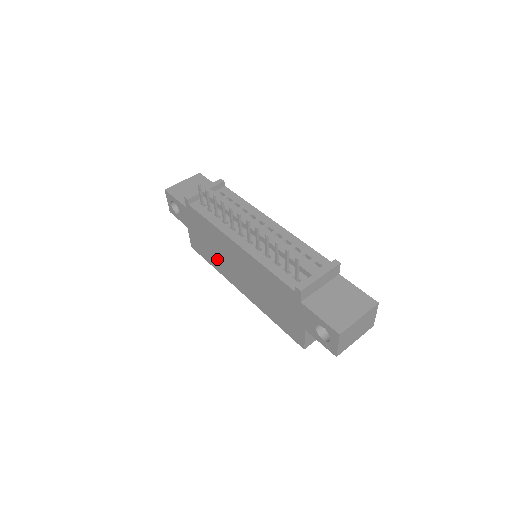
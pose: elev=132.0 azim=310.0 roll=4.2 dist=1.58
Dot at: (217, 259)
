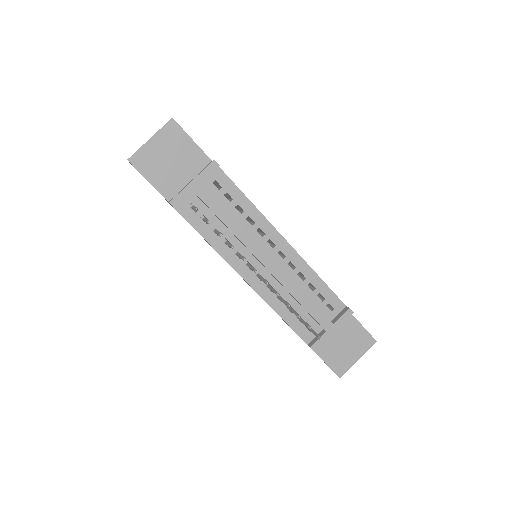
Dot at: (205, 240)
